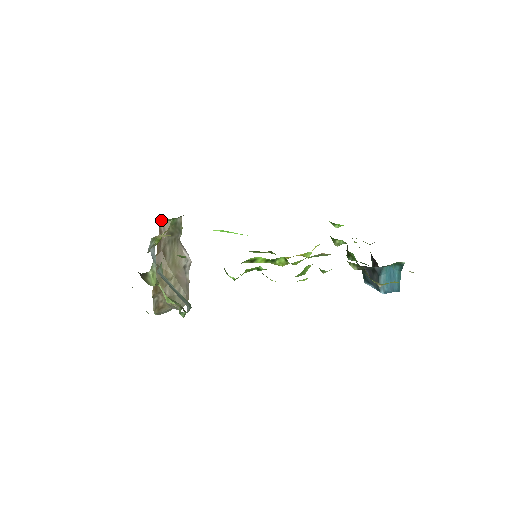
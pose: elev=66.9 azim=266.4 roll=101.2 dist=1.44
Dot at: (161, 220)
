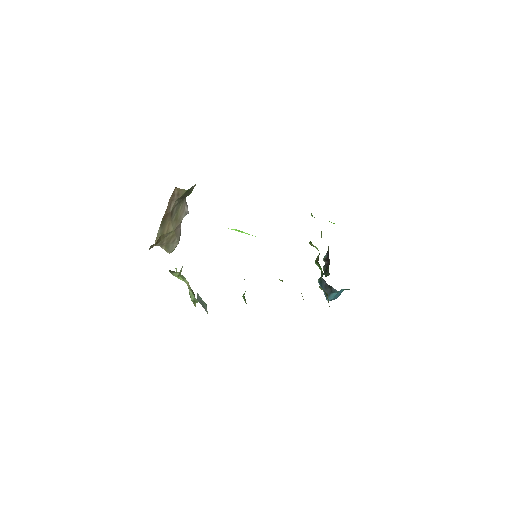
Dot at: (178, 188)
